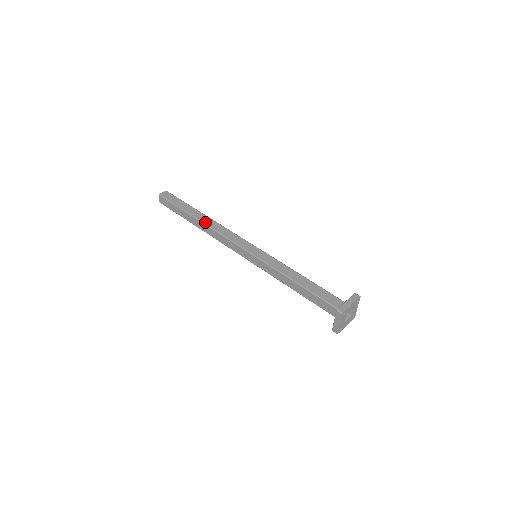
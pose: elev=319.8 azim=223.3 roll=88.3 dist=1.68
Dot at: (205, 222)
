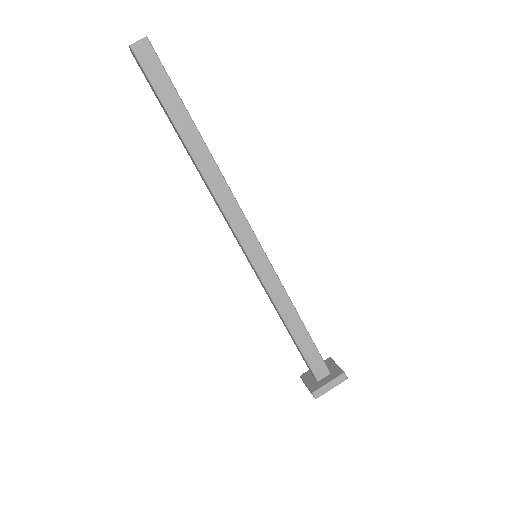
Dot at: (200, 165)
